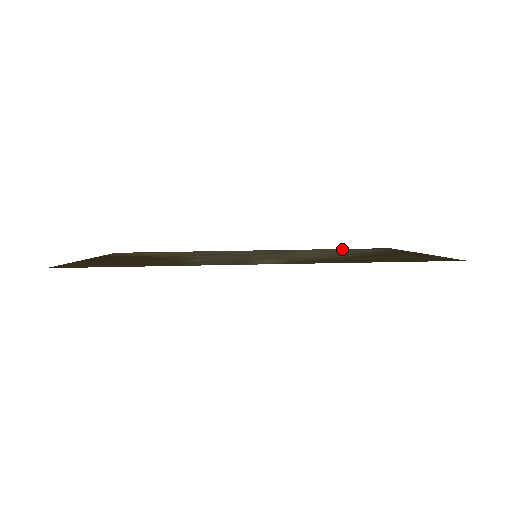
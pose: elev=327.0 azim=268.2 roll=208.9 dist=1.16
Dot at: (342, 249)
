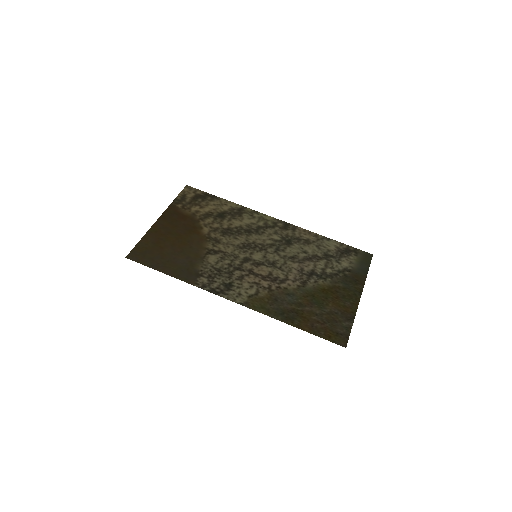
Dot at: (335, 245)
